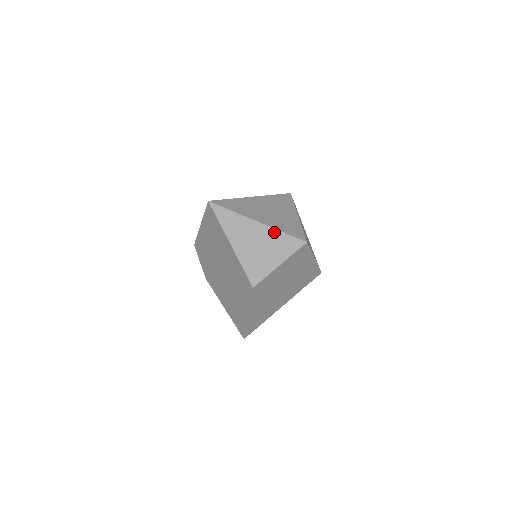
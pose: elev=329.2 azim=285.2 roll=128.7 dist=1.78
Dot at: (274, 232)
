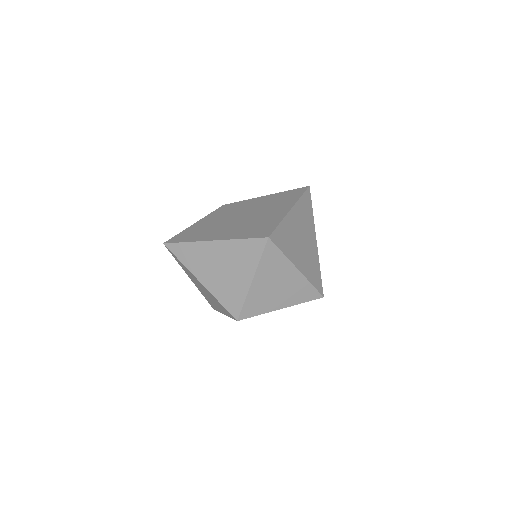
Dot at: (212, 296)
